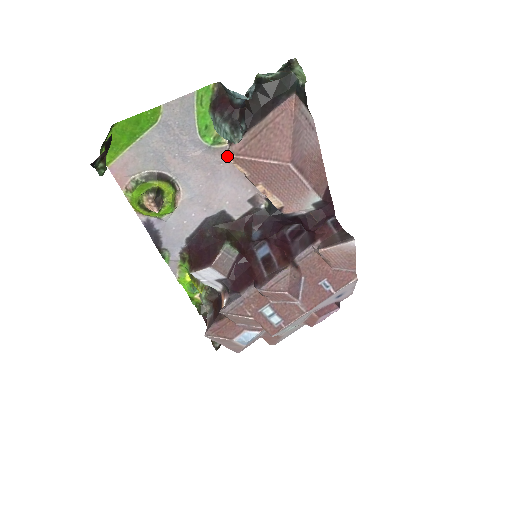
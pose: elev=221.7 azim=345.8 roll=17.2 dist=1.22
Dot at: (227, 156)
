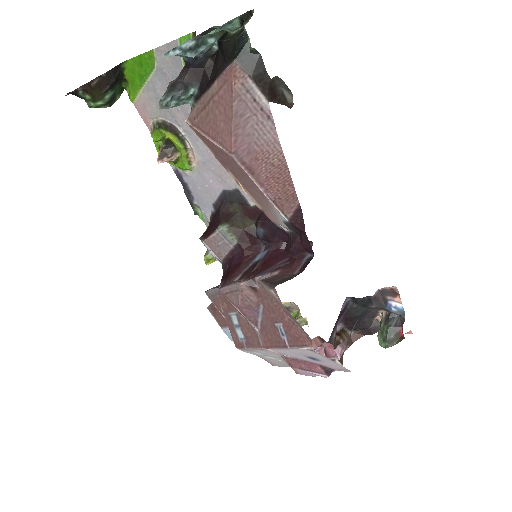
Dot at: (187, 123)
